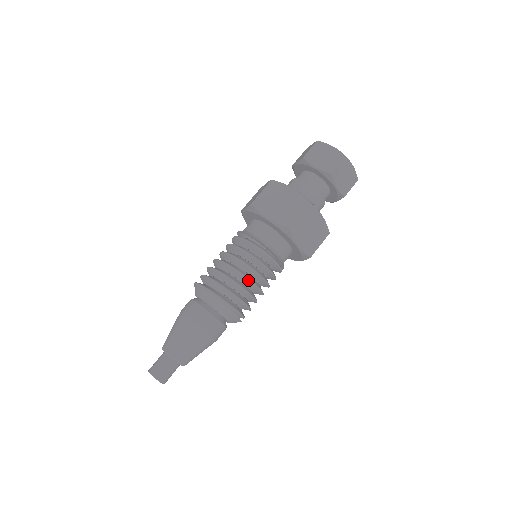
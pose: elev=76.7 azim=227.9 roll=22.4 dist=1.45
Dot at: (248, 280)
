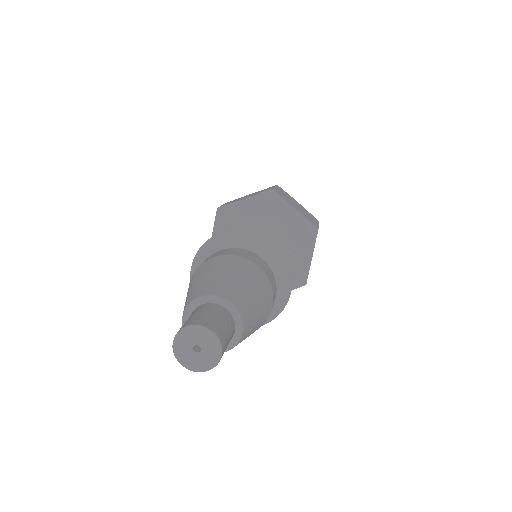
Dot at: (263, 224)
